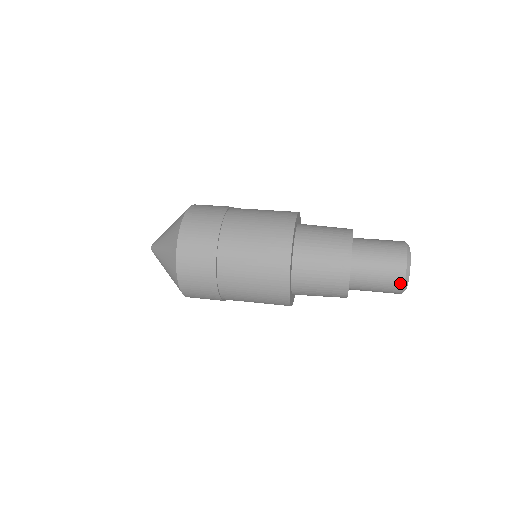
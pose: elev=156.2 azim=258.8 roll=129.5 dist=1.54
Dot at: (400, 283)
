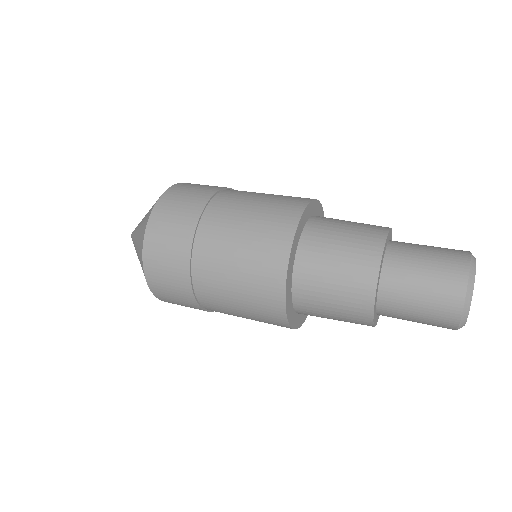
Dot at: (456, 307)
